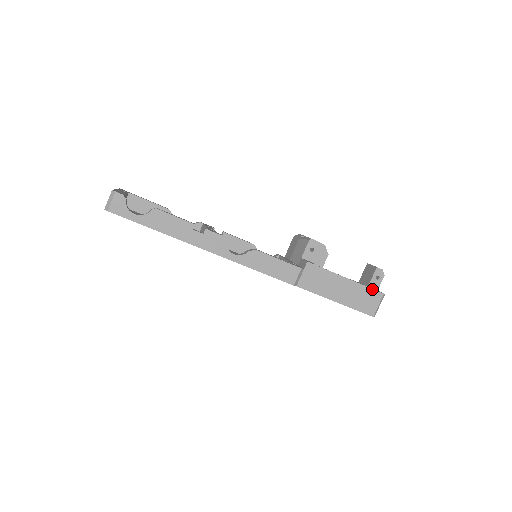
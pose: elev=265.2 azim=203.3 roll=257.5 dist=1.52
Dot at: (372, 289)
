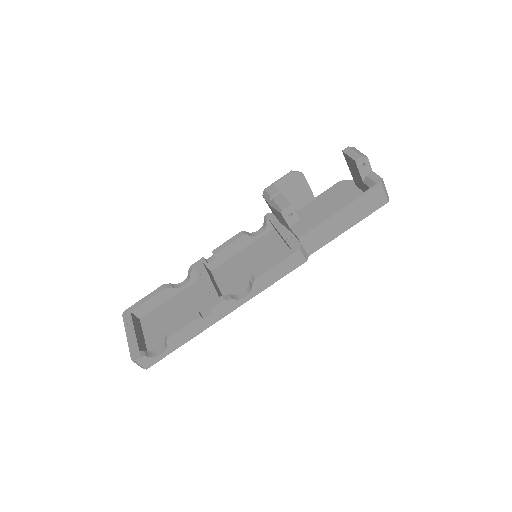
Dot at: (368, 192)
